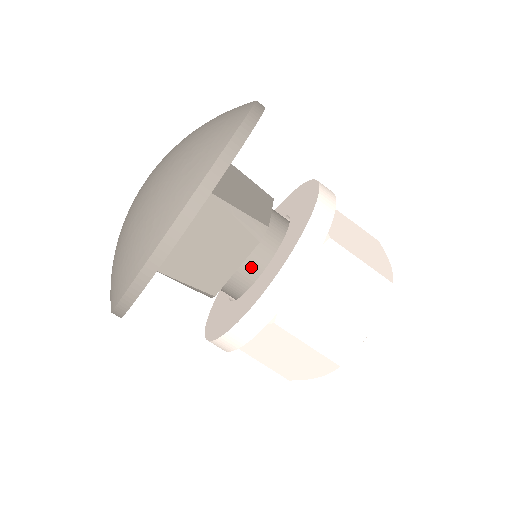
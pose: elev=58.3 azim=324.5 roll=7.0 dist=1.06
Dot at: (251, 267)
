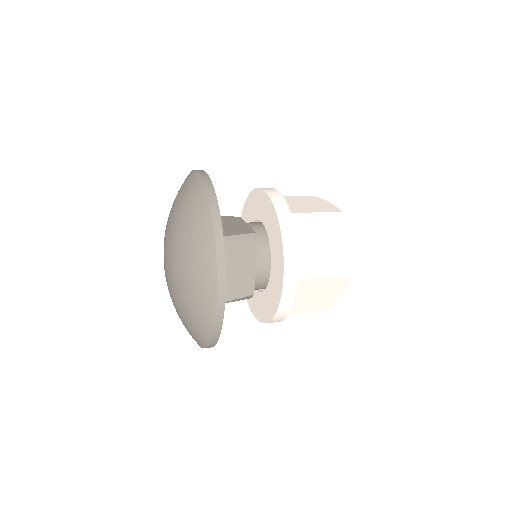
Dot at: (262, 262)
